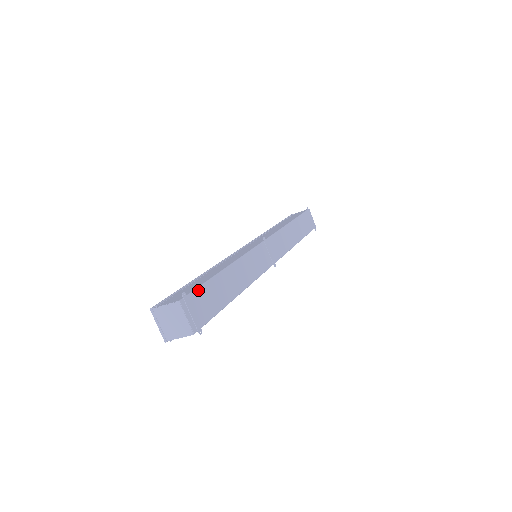
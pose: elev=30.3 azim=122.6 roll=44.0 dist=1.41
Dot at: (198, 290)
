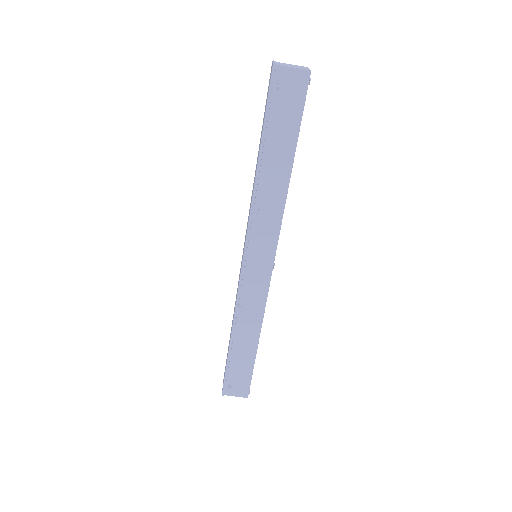
Dot at: occluded
